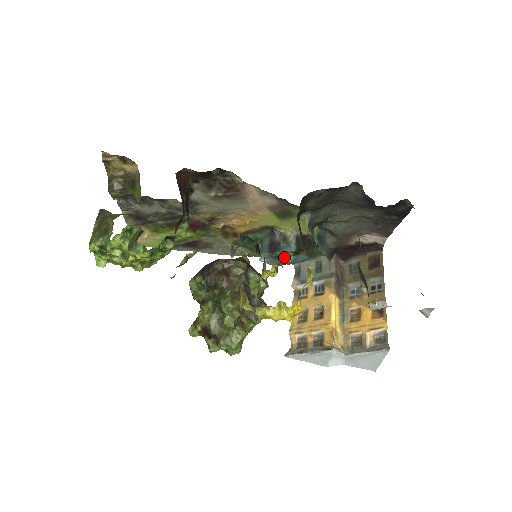
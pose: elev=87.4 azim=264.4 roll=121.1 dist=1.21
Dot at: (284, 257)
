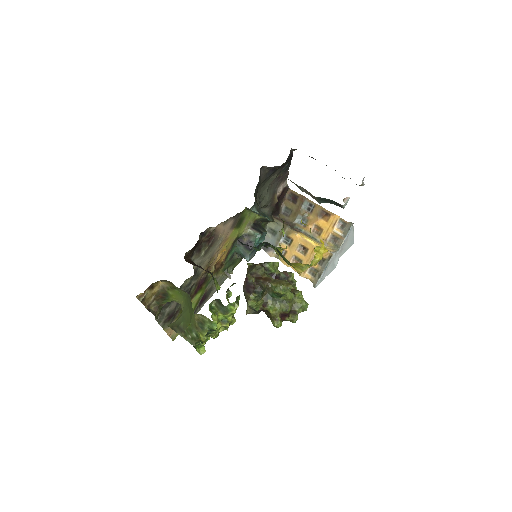
Dot at: (256, 246)
